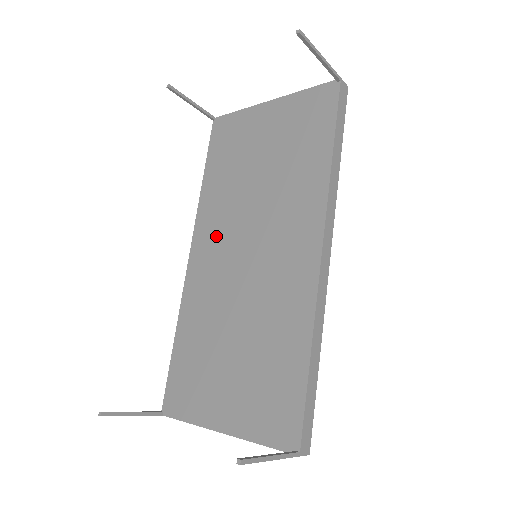
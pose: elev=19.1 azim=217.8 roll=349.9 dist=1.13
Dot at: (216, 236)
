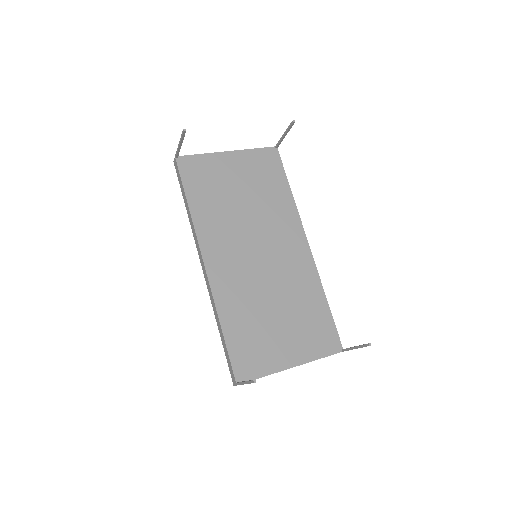
Dot at: (225, 246)
